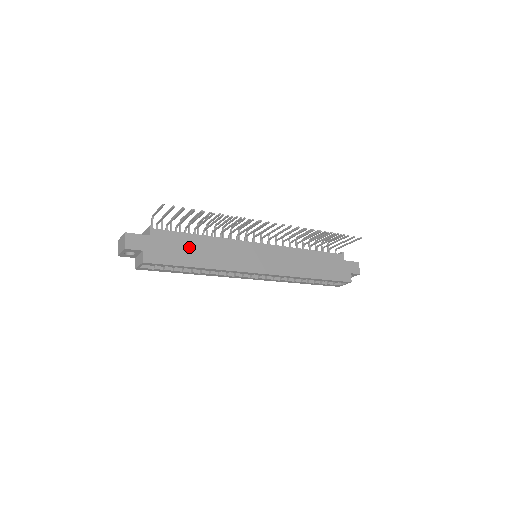
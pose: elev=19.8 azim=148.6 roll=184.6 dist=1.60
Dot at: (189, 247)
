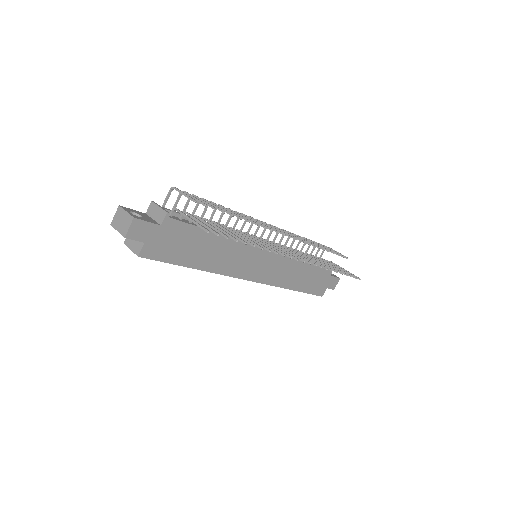
Dot at: (196, 245)
